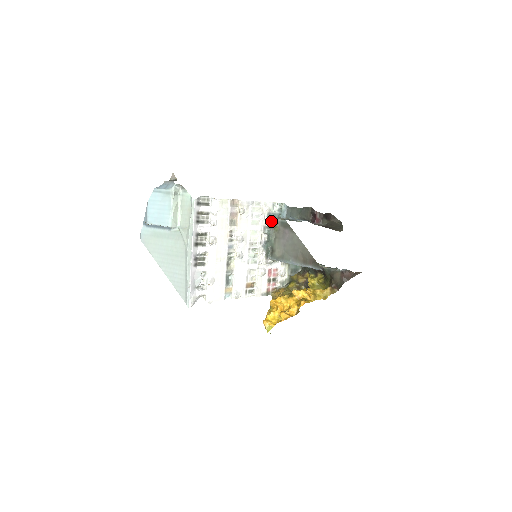
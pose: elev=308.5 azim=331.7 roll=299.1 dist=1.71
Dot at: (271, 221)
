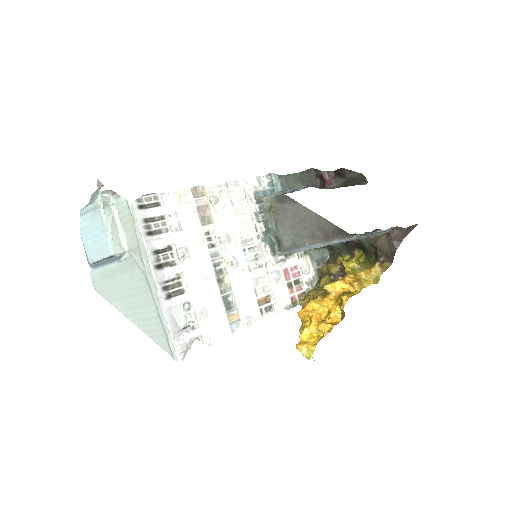
Dot at: (262, 202)
